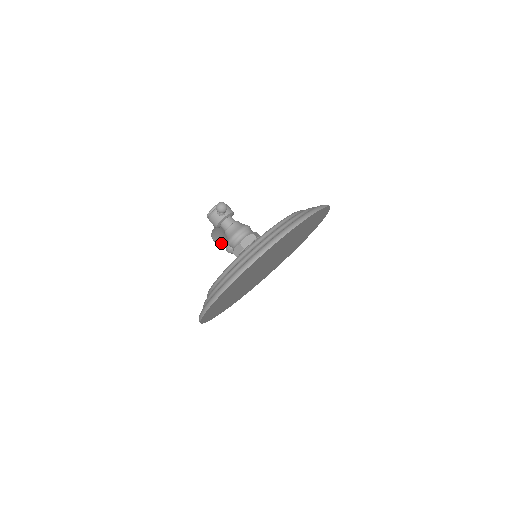
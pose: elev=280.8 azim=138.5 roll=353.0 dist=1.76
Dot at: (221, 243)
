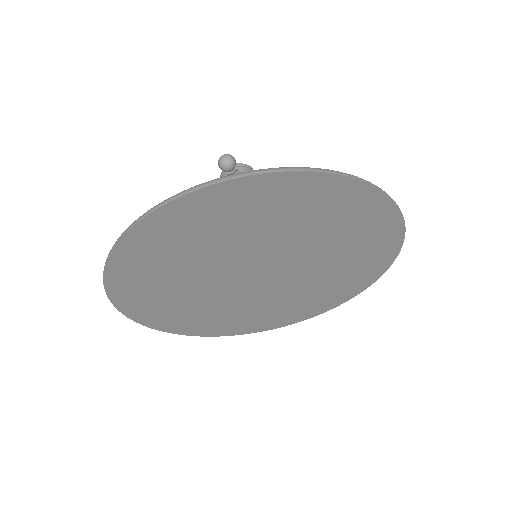
Dot at: occluded
